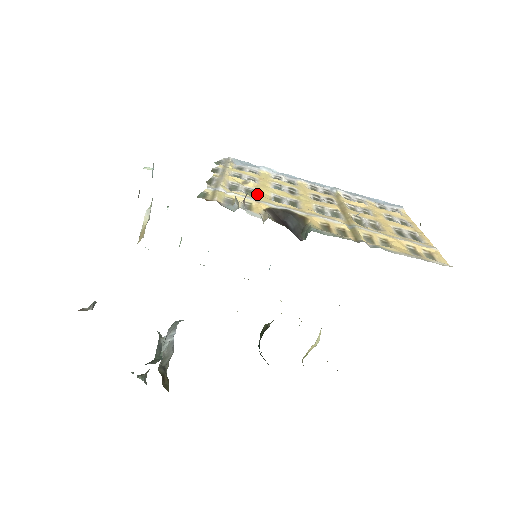
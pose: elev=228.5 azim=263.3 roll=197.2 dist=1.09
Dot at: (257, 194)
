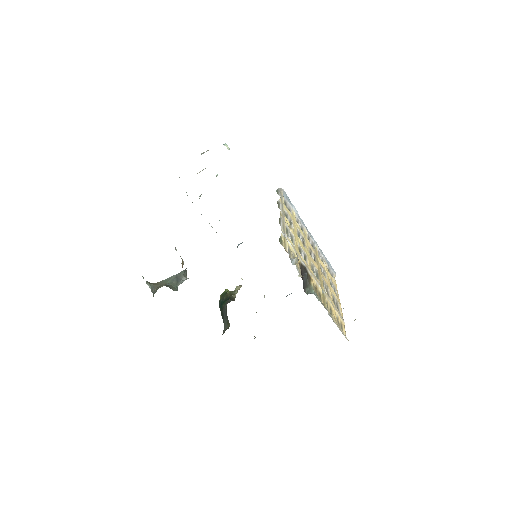
Dot at: (295, 243)
